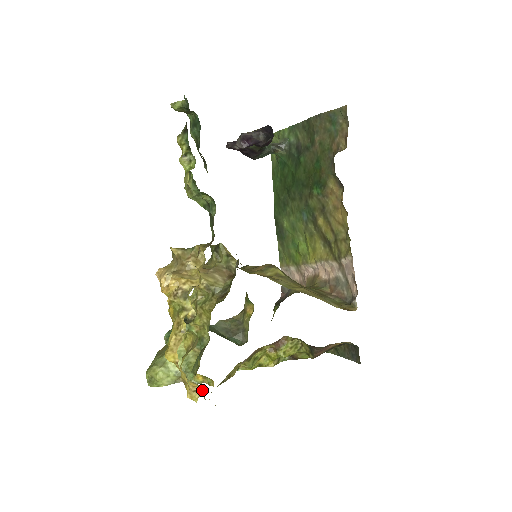
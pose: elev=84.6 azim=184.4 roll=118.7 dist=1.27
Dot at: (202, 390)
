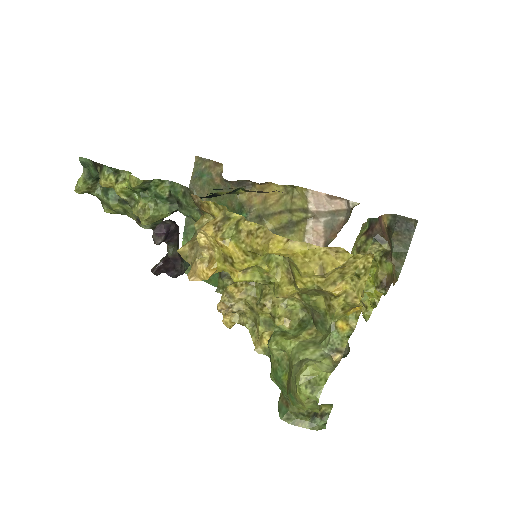
Dot at: (341, 249)
